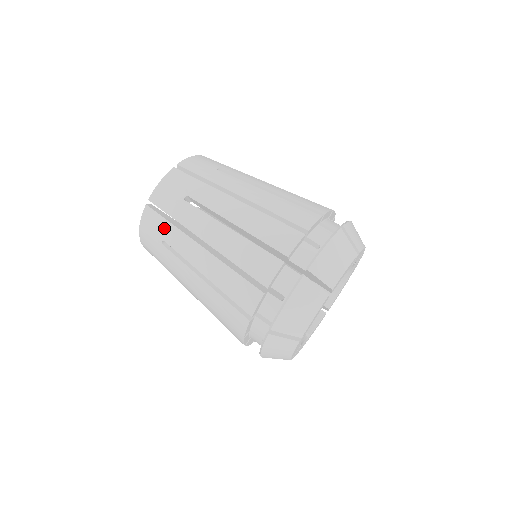
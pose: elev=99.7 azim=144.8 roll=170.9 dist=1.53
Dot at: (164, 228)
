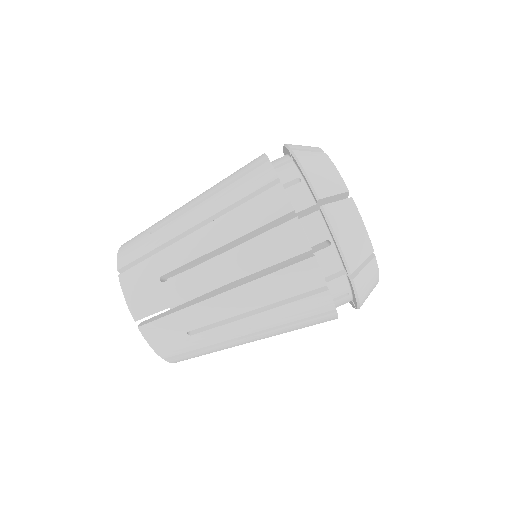
Dot at: (152, 266)
